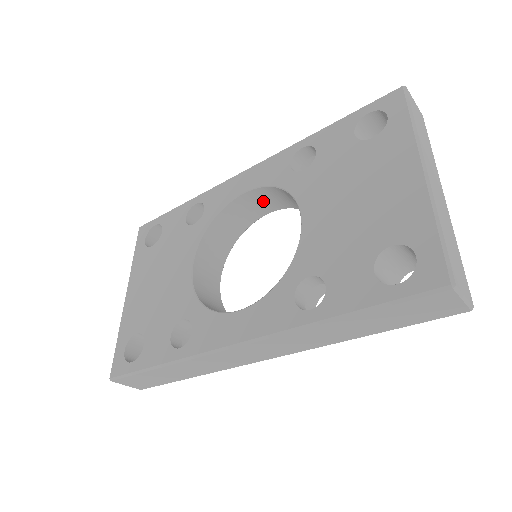
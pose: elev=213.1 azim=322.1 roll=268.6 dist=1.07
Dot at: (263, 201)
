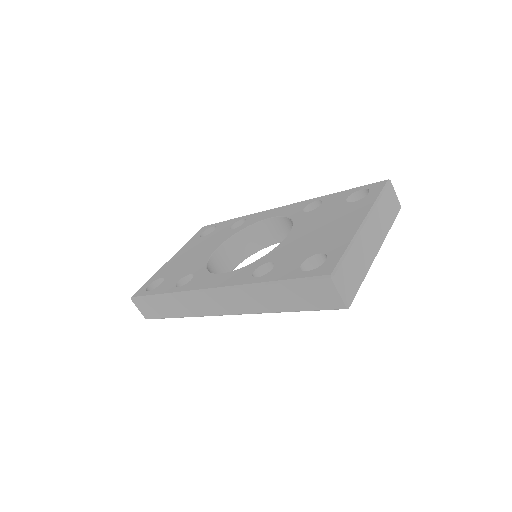
Dot at: (281, 229)
